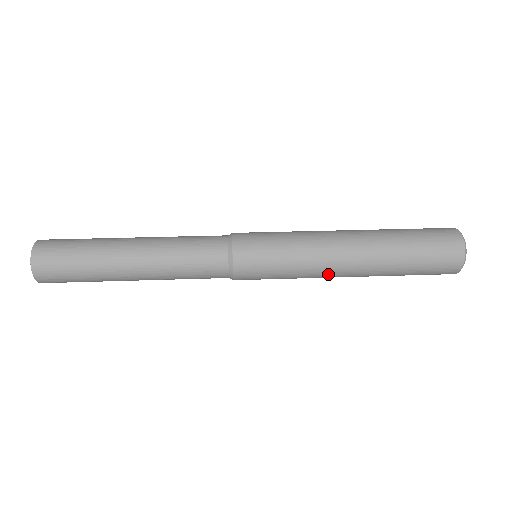
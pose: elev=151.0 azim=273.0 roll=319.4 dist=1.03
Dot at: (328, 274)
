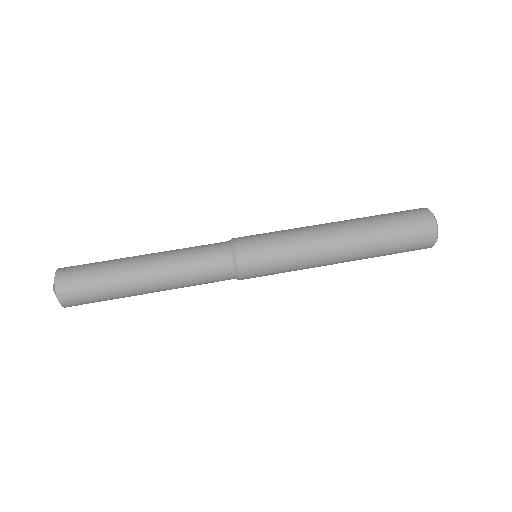
Dot at: (322, 262)
